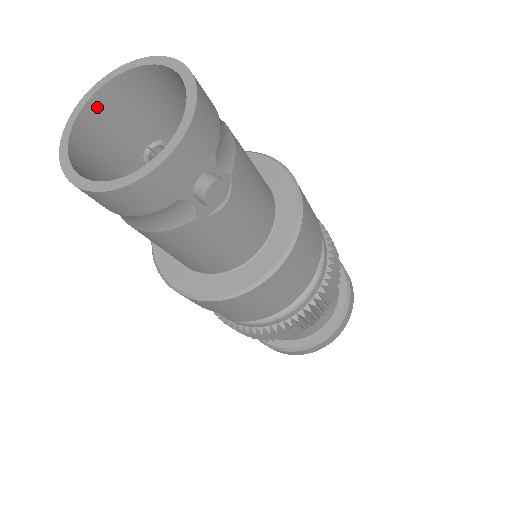
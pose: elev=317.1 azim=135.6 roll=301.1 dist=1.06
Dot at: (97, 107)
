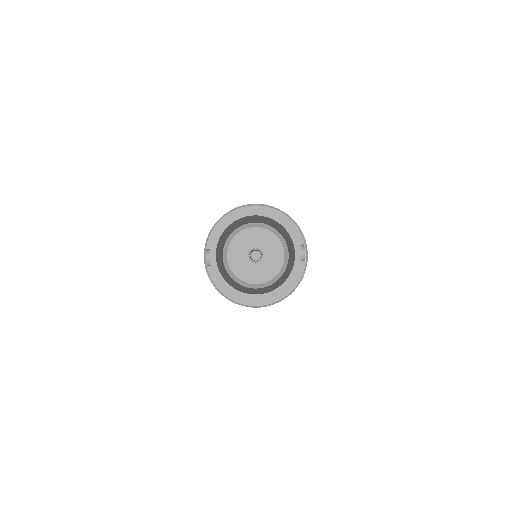
Dot at: (216, 257)
